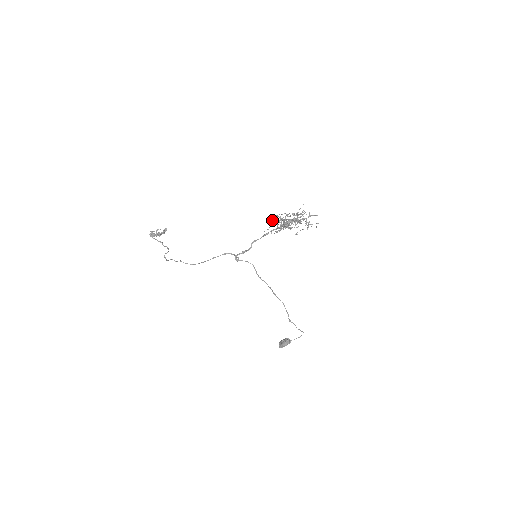
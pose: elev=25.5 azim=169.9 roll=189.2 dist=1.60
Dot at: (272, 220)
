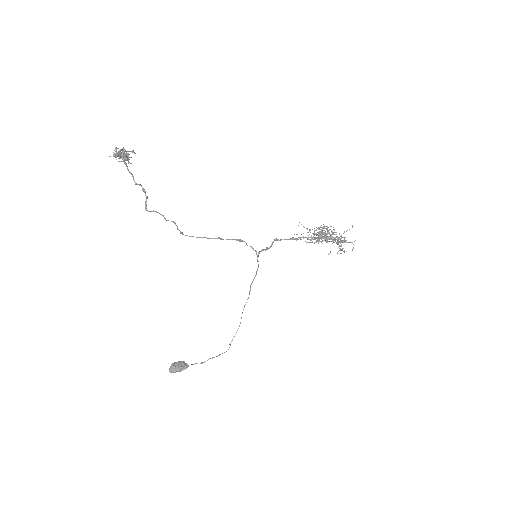
Dot at: occluded
